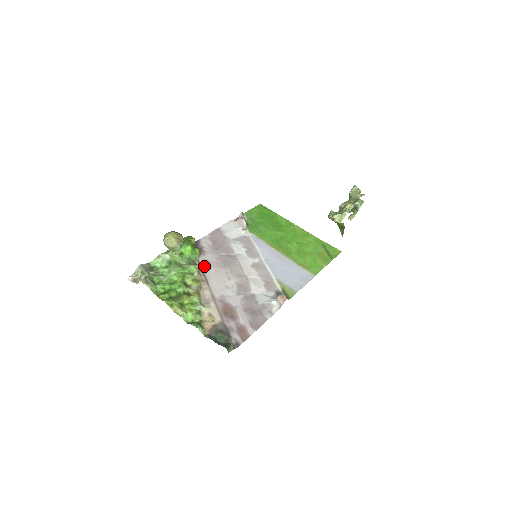
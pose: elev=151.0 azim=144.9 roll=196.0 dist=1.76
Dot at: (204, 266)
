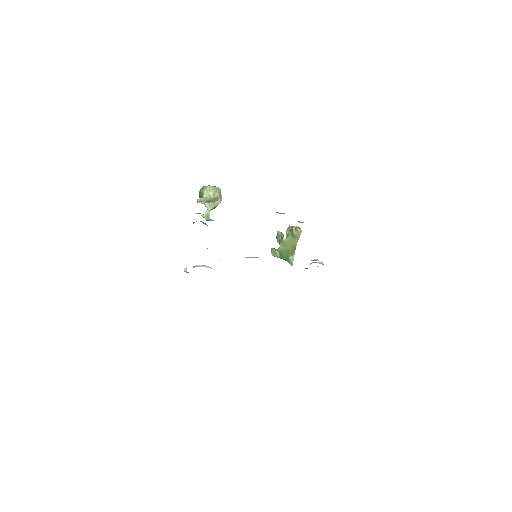
Dot at: occluded
